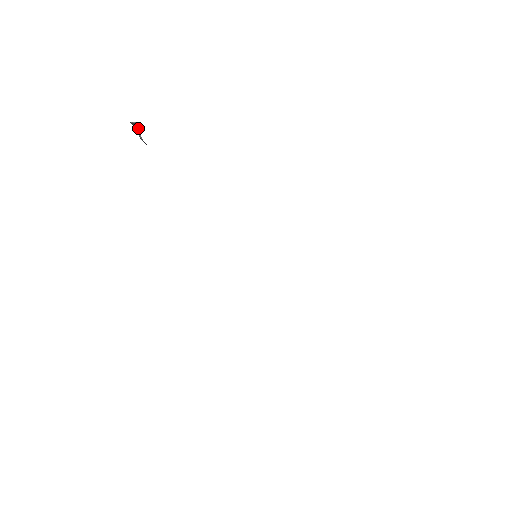
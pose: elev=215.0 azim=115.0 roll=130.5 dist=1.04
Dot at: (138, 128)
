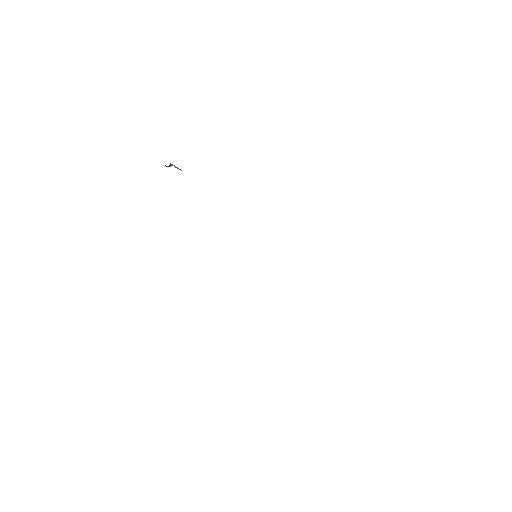
Dot at: occluded
